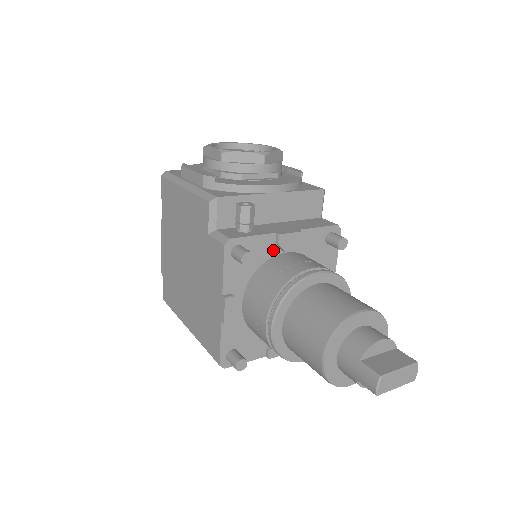
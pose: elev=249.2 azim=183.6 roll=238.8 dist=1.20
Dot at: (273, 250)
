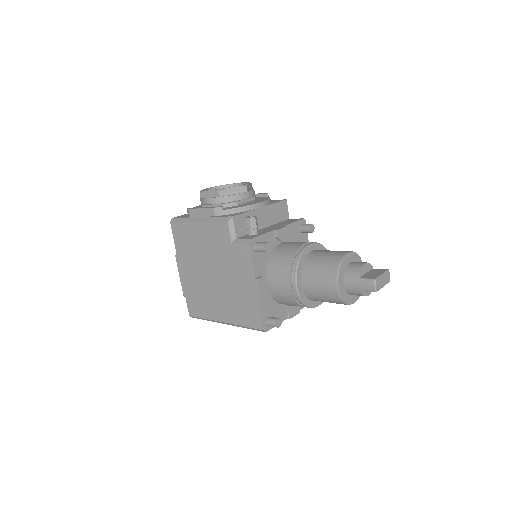
Dot at: (274, 242)
